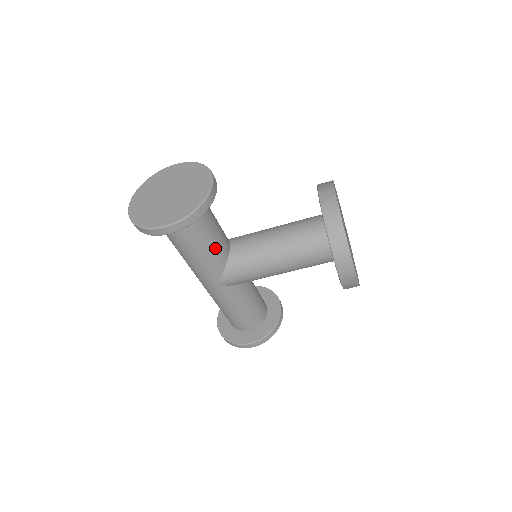
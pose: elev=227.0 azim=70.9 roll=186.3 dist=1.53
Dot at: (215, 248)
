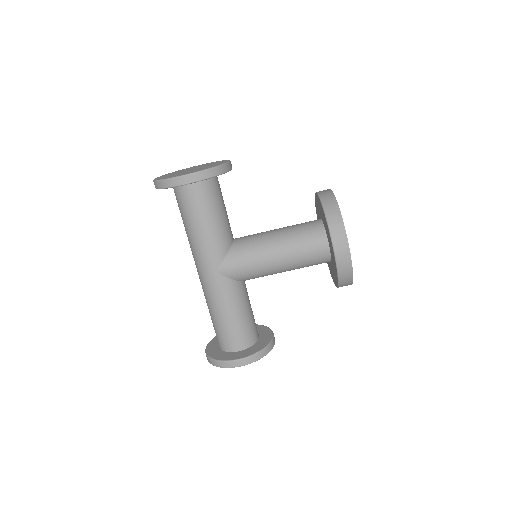
Dot at: (221, 228)
